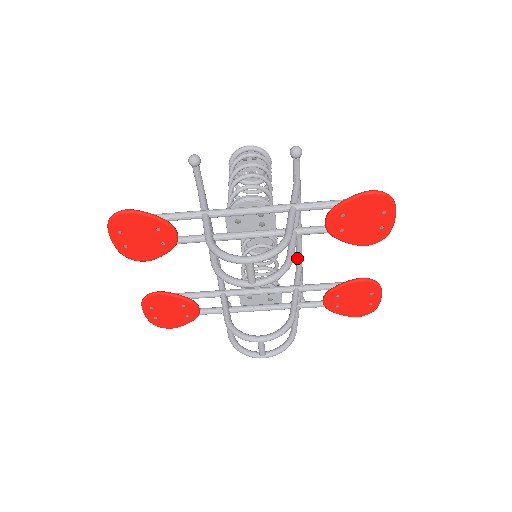
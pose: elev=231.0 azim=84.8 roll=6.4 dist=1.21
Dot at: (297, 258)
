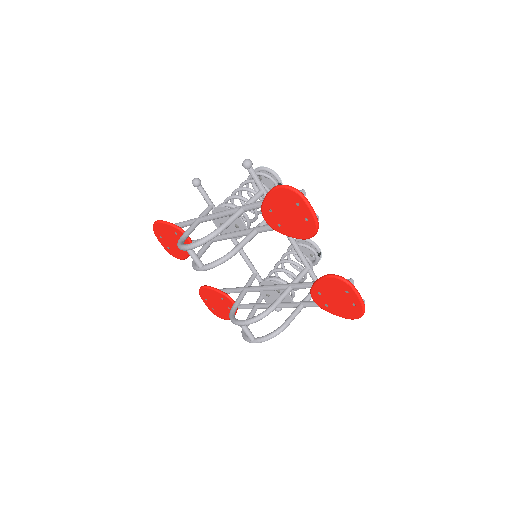
Dot at: (301, 260)
